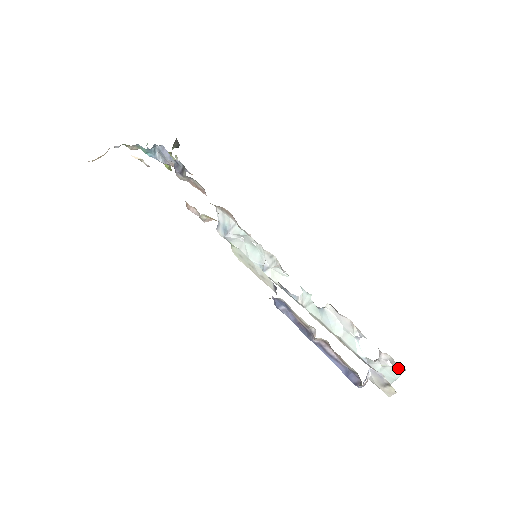
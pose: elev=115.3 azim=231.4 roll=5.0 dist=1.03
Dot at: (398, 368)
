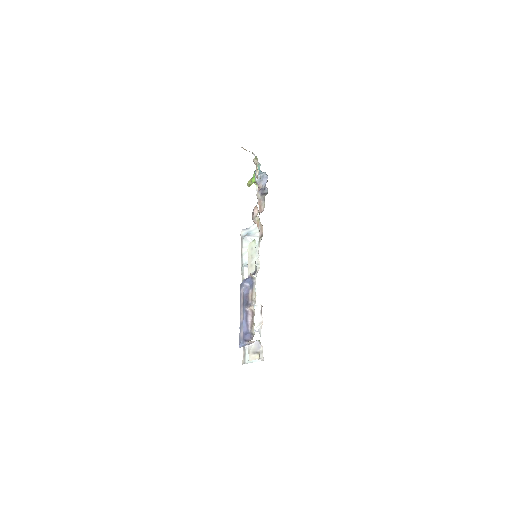
Dot at: (260, 357)
